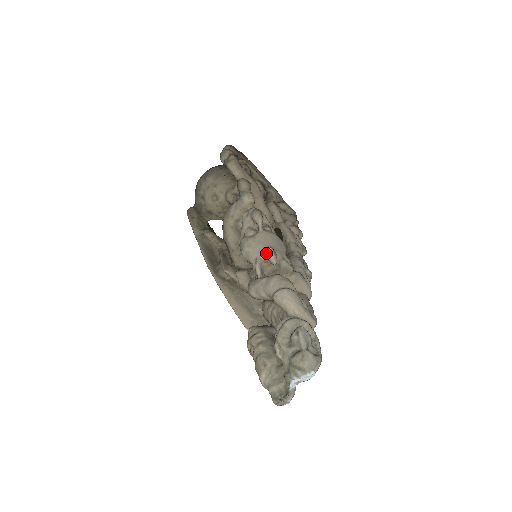
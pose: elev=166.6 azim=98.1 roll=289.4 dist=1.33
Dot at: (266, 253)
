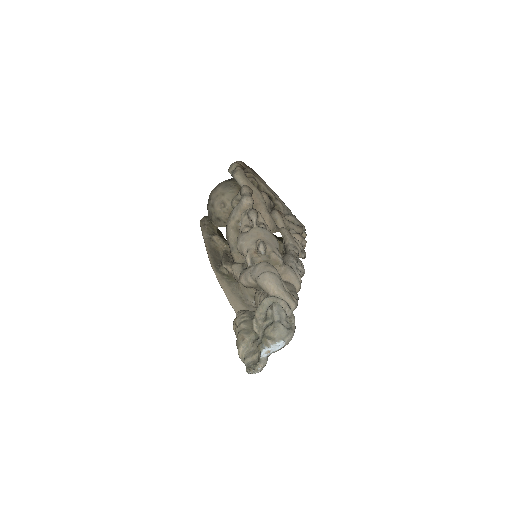
Dot at: (256, 244)
